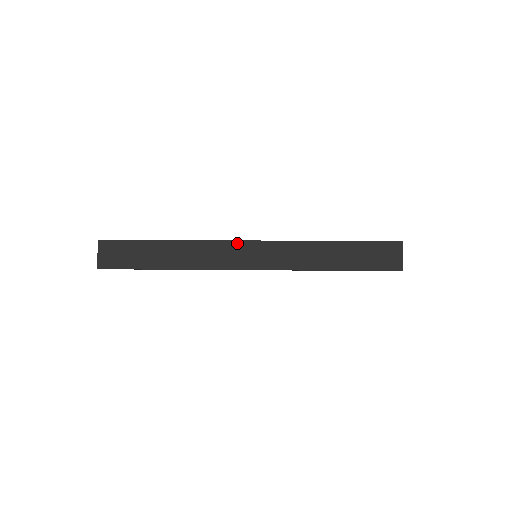
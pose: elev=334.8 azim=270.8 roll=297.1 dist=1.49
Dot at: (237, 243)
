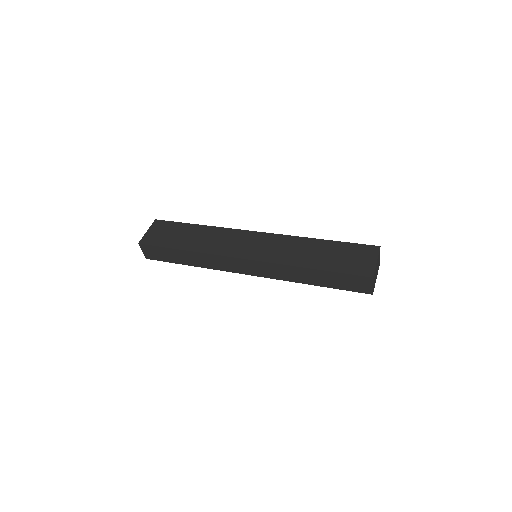
Dot at: (234, 259)
